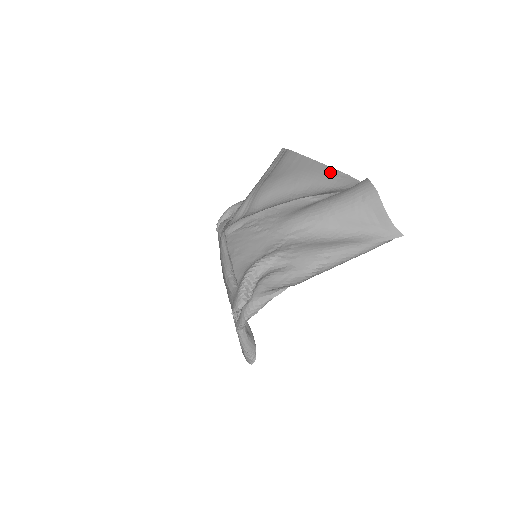
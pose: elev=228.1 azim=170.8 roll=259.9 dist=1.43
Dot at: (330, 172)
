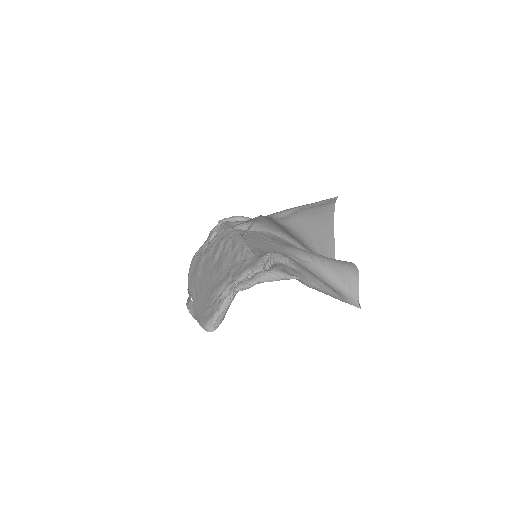
Dot at: (331, 241)
